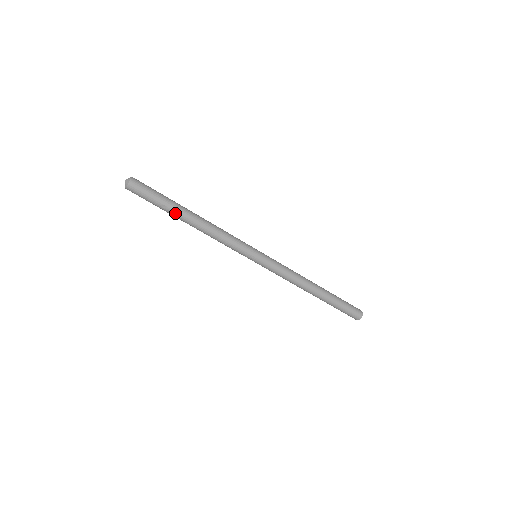
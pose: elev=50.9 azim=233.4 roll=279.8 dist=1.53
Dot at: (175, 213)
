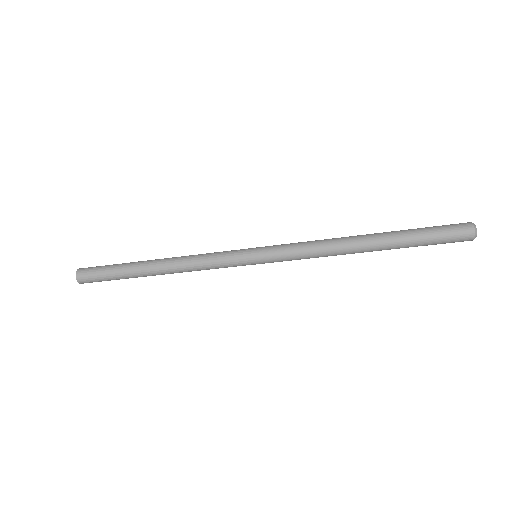
Dot at: (136, 276)
